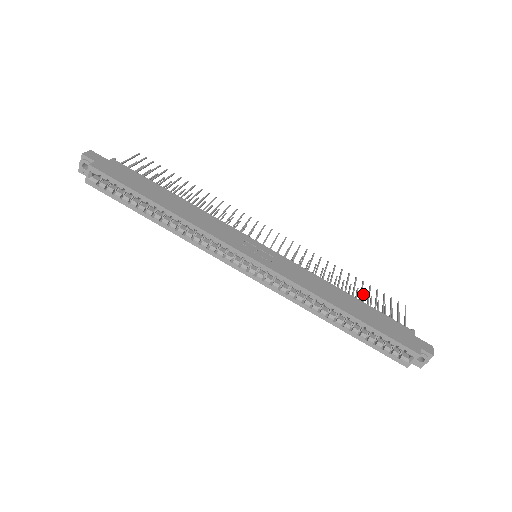
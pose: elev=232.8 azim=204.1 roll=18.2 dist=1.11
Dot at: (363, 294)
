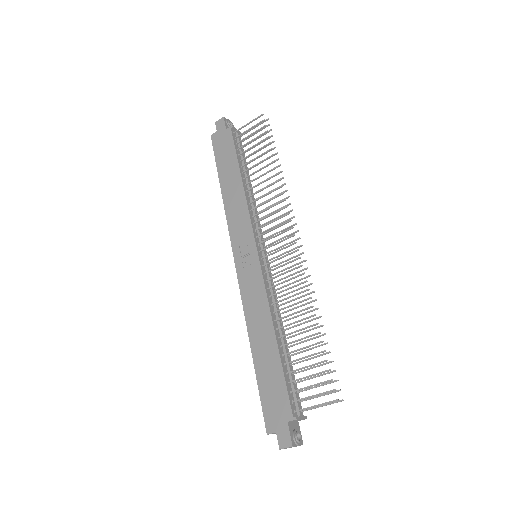
Dot at: (327, 352)
